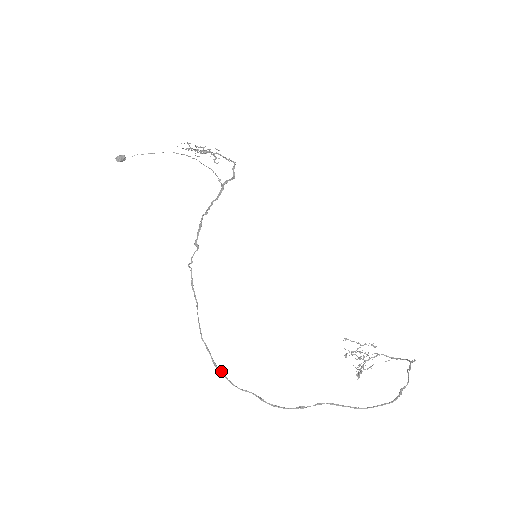
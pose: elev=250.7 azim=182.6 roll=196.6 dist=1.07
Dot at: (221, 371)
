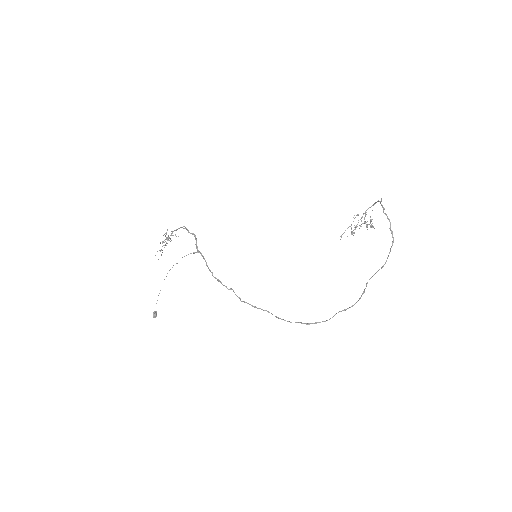
Dot at: (315, 323)
